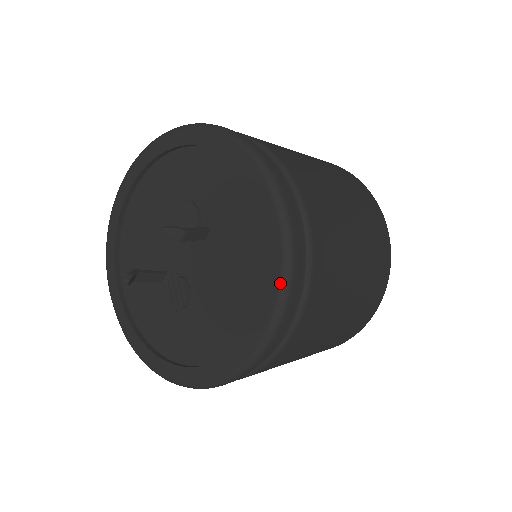
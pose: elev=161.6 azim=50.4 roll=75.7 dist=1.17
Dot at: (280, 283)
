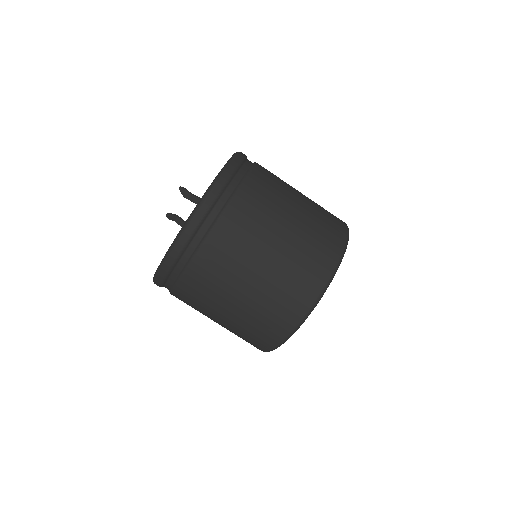
Dot at: (186, 221)
